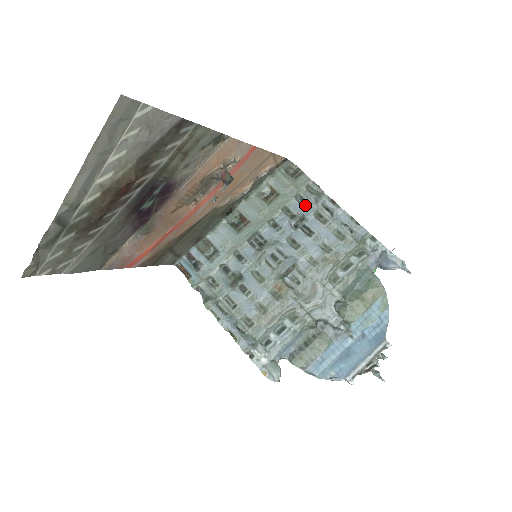
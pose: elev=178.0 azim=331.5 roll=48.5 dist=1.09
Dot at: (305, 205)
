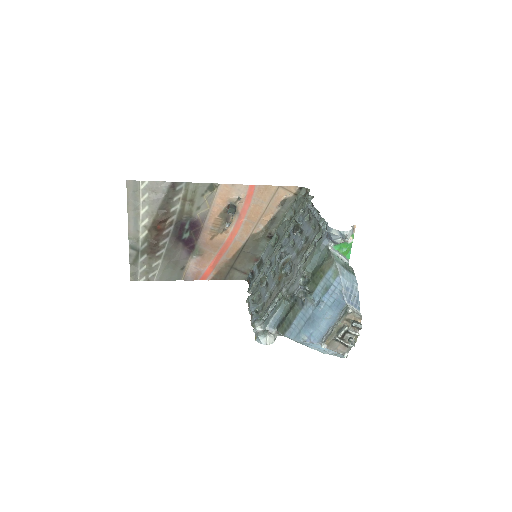
Dot at: (303, 214)
